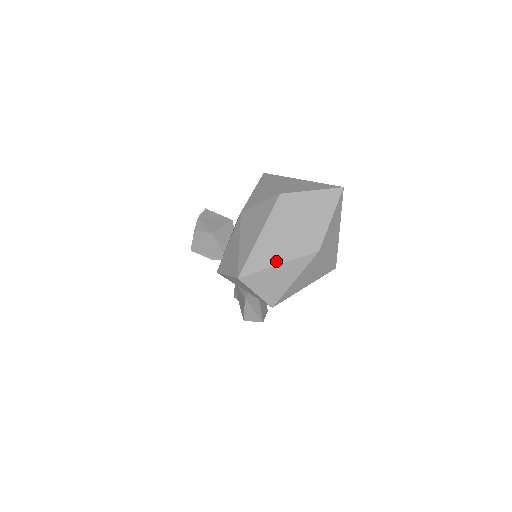
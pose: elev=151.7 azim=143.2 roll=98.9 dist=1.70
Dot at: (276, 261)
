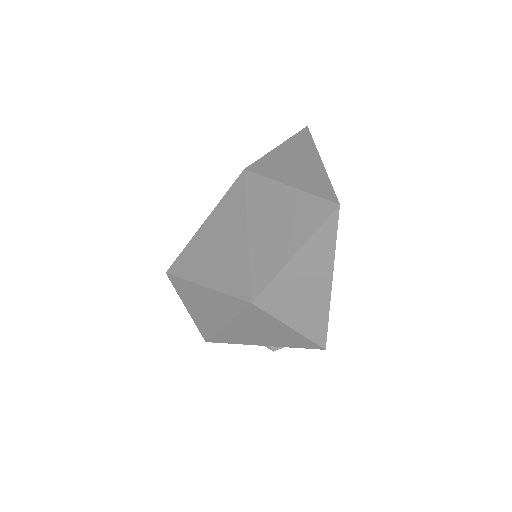
Dot at: (203, 278)
